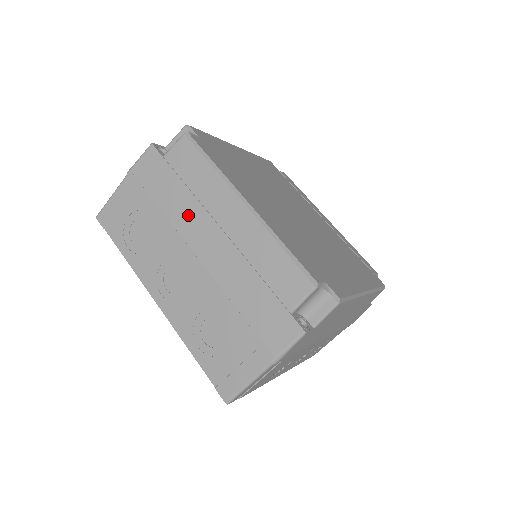
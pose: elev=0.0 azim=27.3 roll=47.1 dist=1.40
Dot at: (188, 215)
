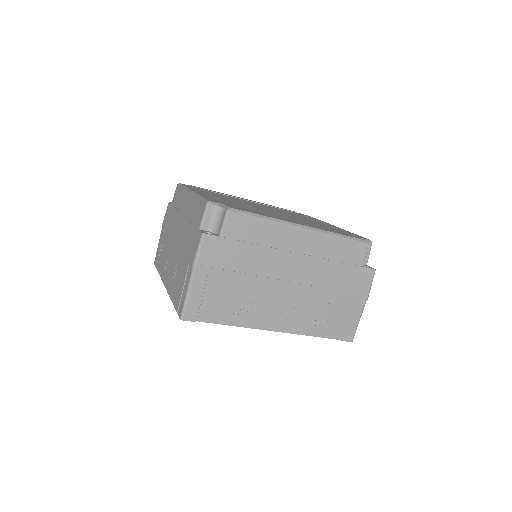
Dot at: (174, 221)
